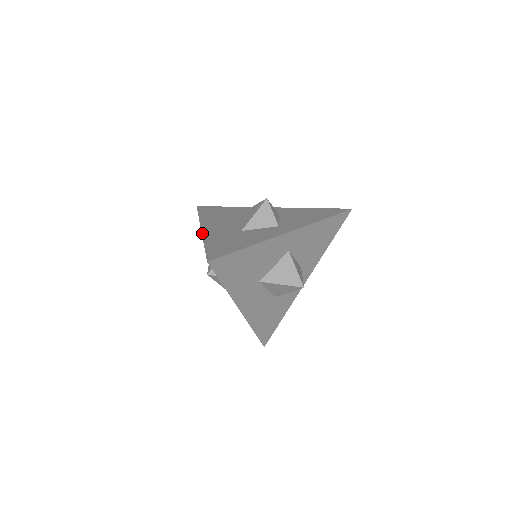
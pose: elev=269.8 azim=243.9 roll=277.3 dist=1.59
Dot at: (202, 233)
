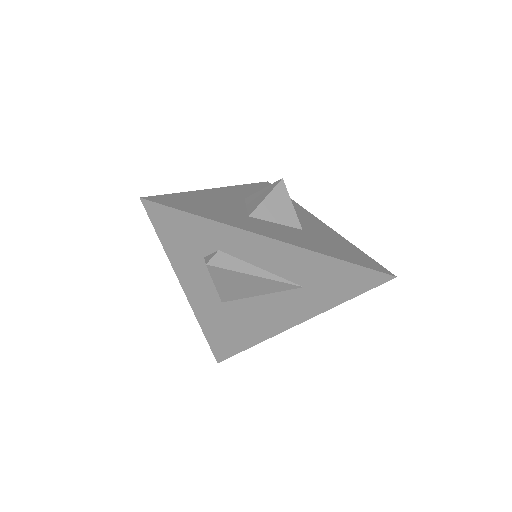
Dot at: occluded
